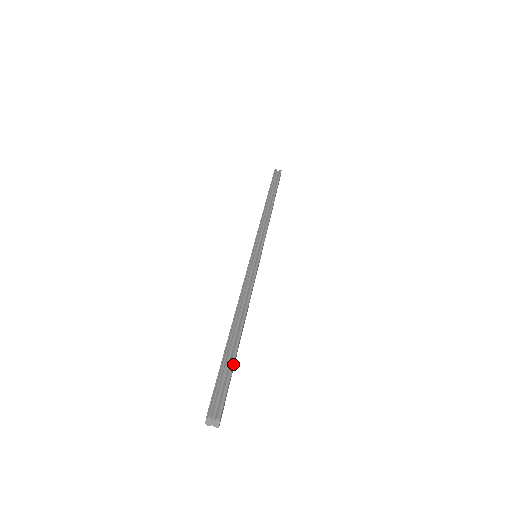
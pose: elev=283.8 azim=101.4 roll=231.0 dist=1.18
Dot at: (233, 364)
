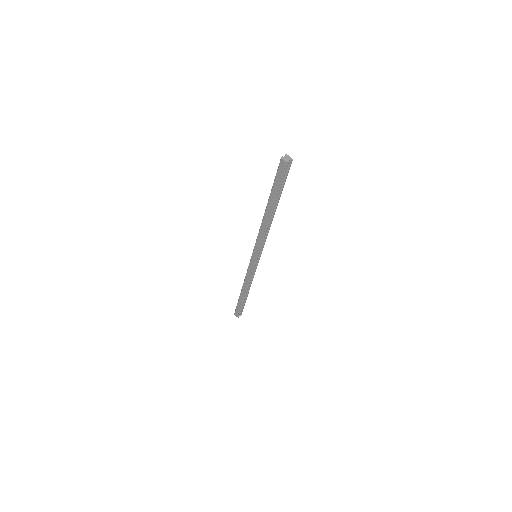
Dot at: occluded
